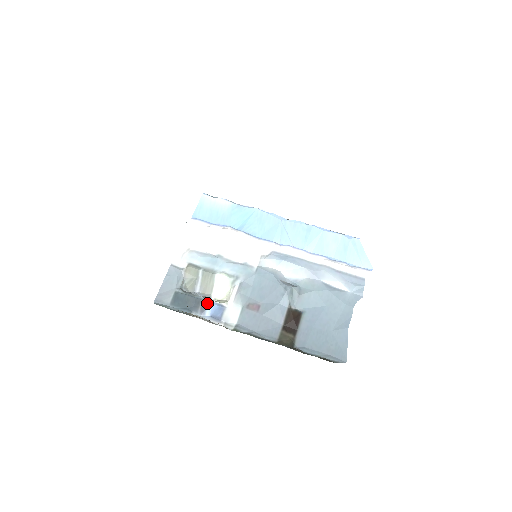
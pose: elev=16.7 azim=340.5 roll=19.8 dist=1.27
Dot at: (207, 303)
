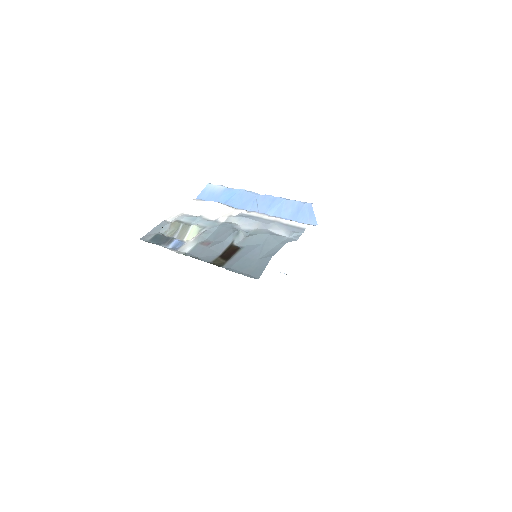
Dot at: (174, 240)
